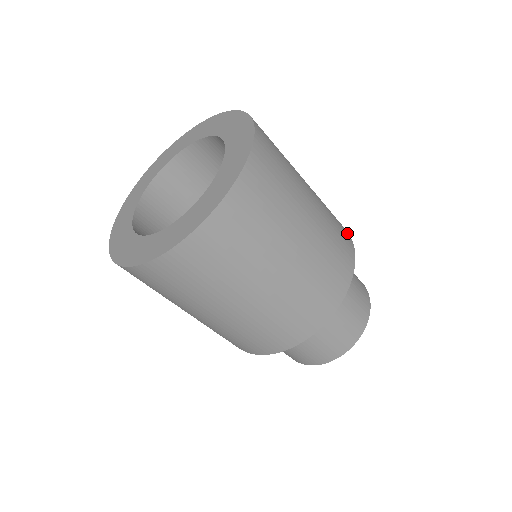
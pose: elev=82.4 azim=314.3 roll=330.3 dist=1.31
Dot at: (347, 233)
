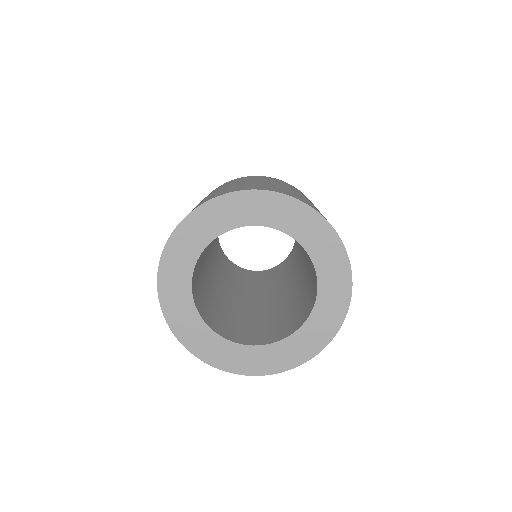
Dot at: occluded
